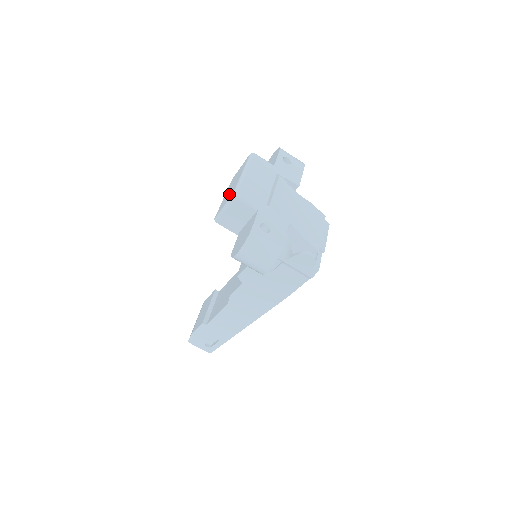
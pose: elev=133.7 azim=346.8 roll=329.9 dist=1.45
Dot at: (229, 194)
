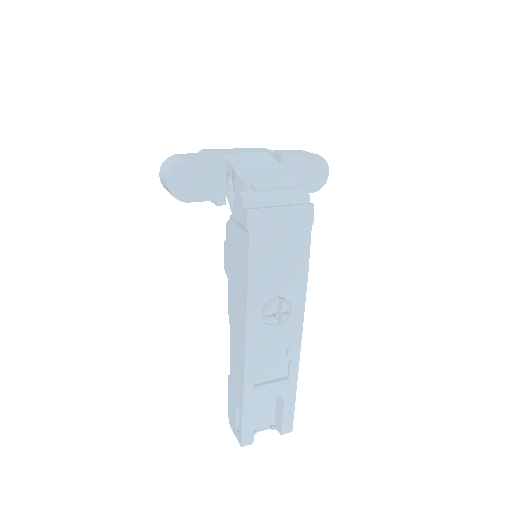
Dot at: occluded
